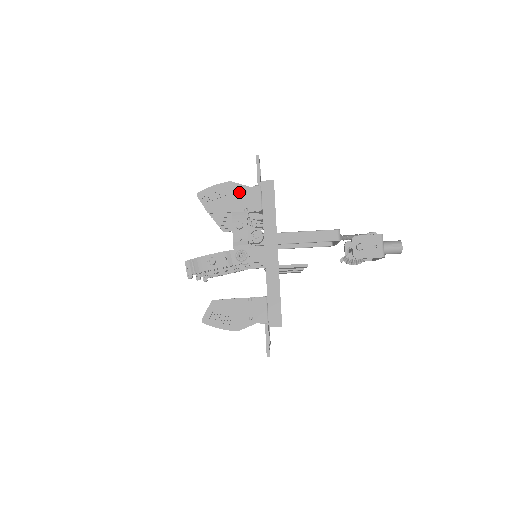
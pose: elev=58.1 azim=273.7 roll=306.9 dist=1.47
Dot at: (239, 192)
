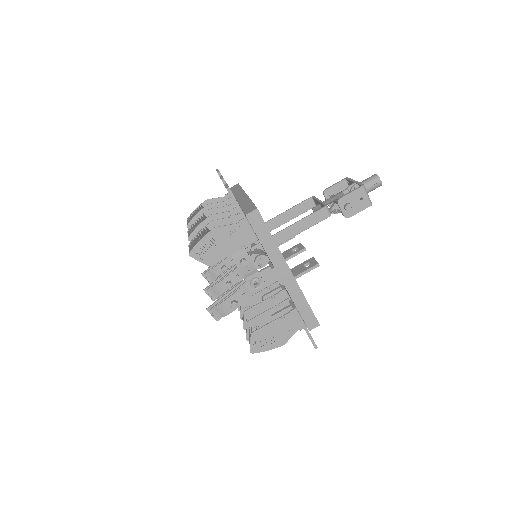
Dot at: (228, 234)
